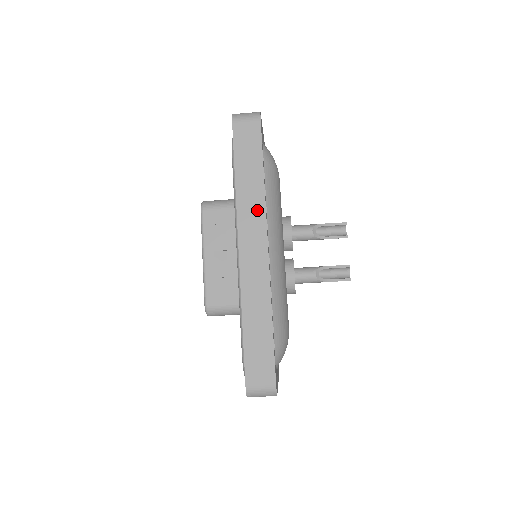
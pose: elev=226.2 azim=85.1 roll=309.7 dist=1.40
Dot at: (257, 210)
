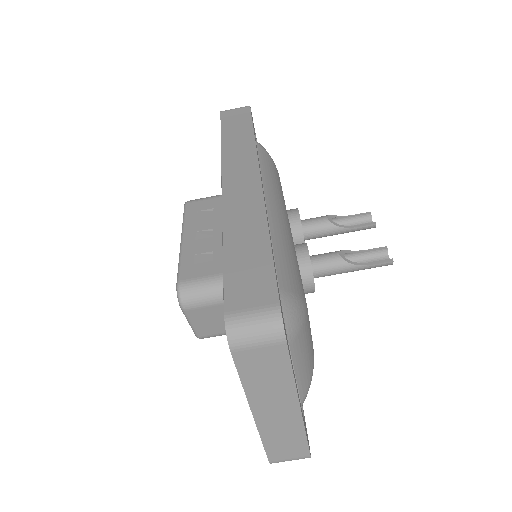
Dot at: (246, 153)
